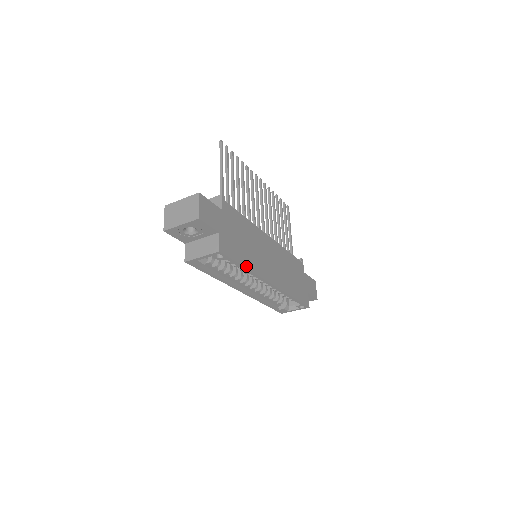
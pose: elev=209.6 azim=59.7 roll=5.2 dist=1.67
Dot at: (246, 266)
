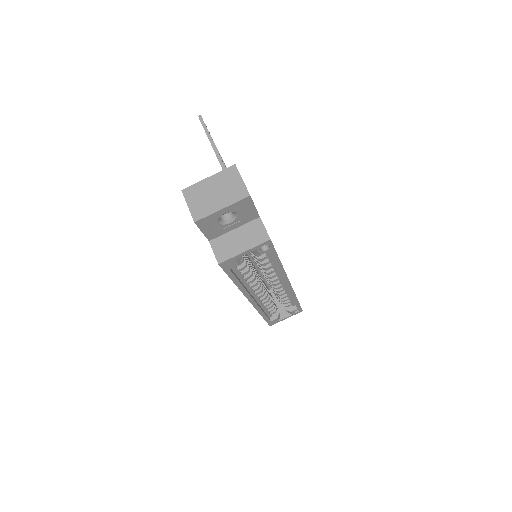
Dot at: occluded
